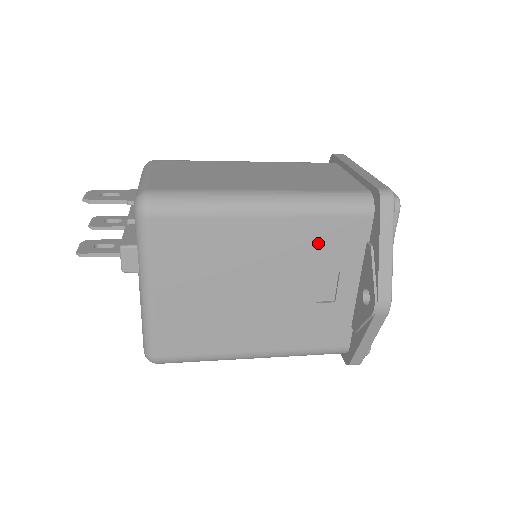
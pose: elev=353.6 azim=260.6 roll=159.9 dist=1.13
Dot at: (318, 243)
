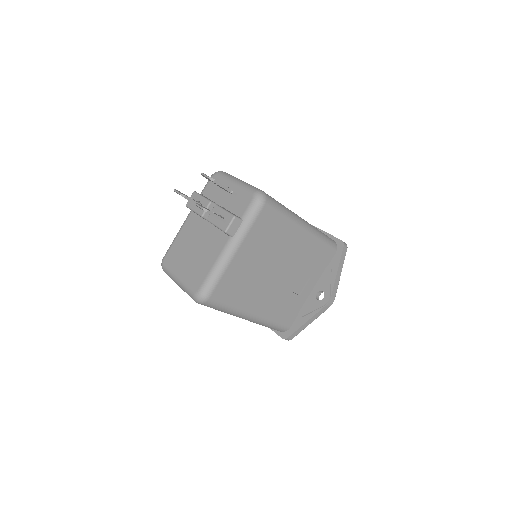
Dot at: (312, 257)
